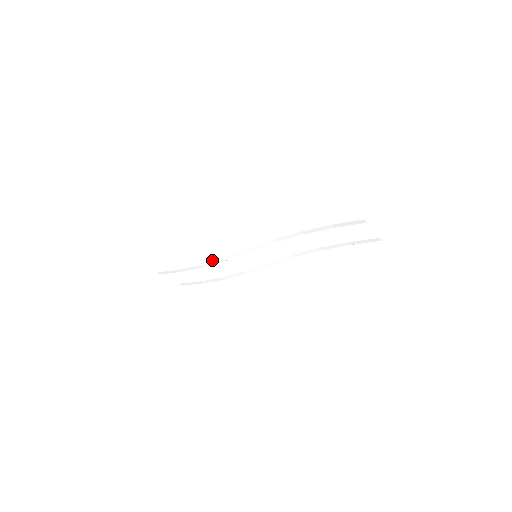
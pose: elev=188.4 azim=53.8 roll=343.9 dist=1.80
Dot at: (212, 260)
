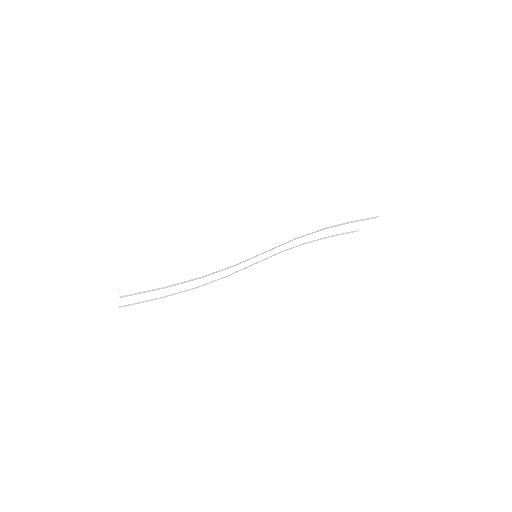
Dot at: (223, 267)
